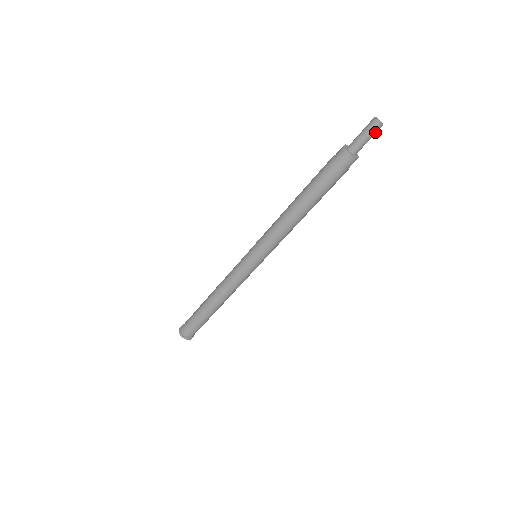
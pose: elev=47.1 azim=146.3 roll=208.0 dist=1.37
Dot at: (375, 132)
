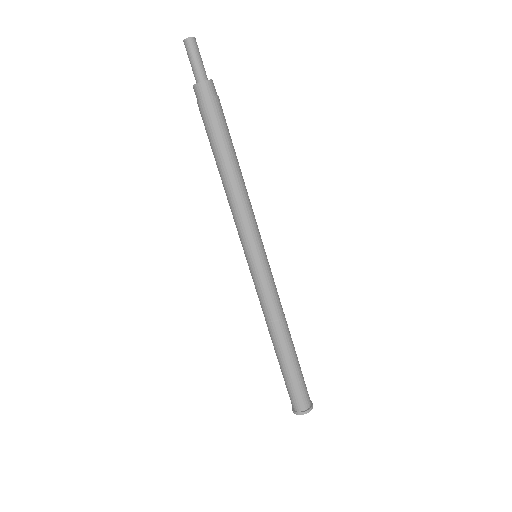
Dot at: (191, 49)
